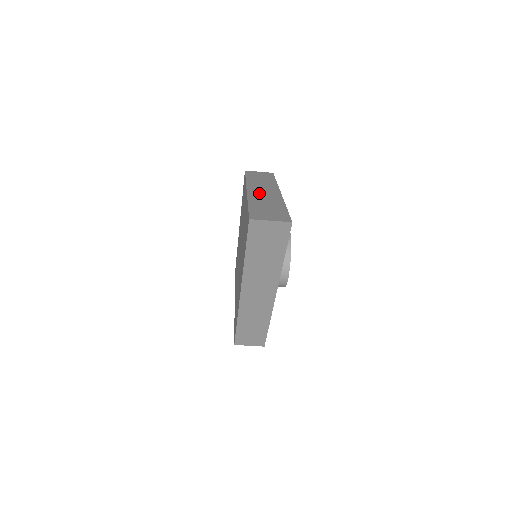
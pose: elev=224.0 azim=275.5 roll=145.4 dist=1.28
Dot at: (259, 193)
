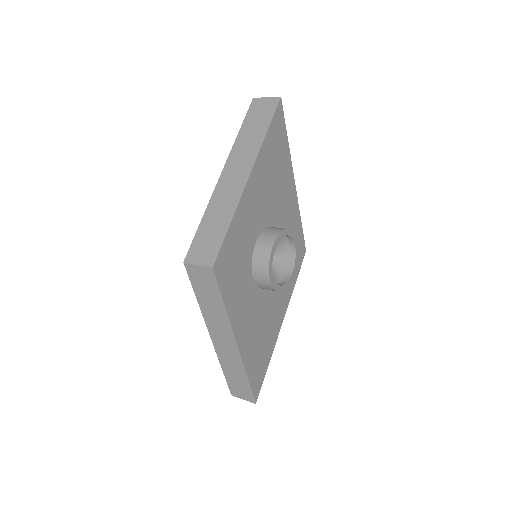
Dot at: (222, 347)
